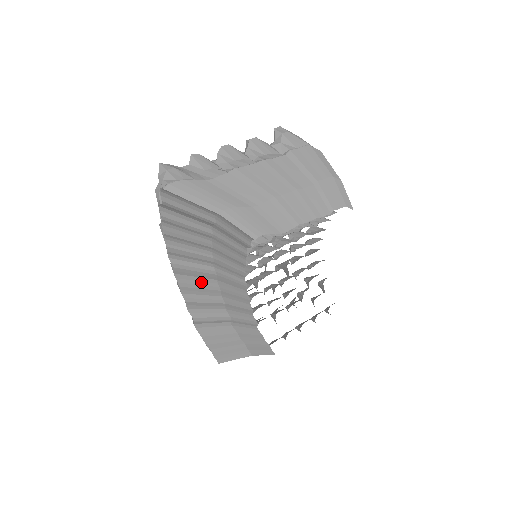
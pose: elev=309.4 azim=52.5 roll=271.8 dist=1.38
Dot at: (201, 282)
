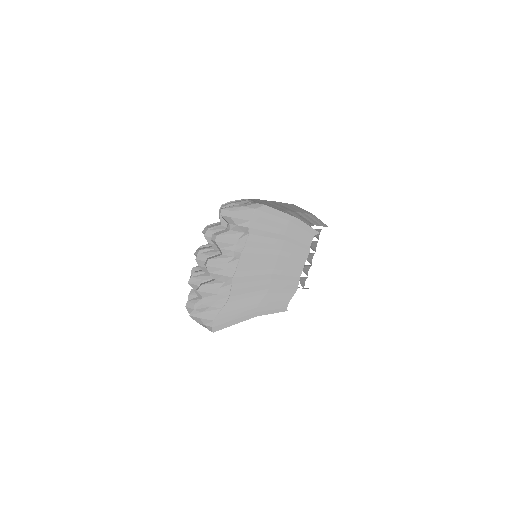
Dot at: occluded
